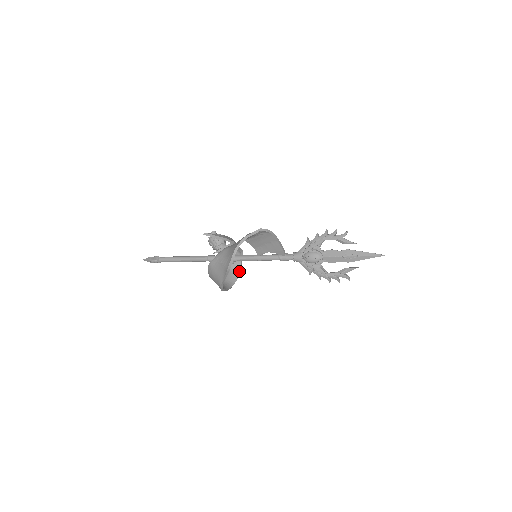
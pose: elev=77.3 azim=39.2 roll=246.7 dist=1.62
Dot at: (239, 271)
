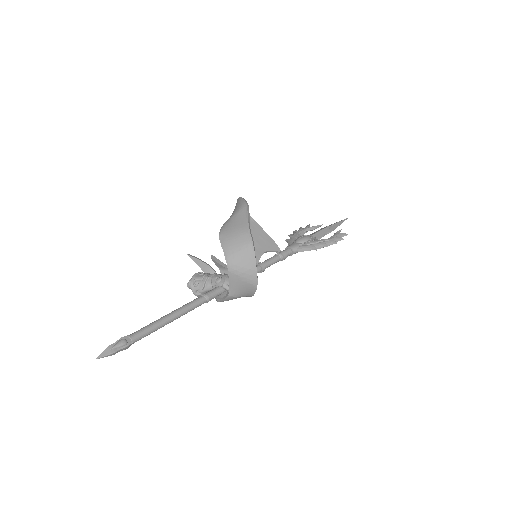
Dot at: occluded
